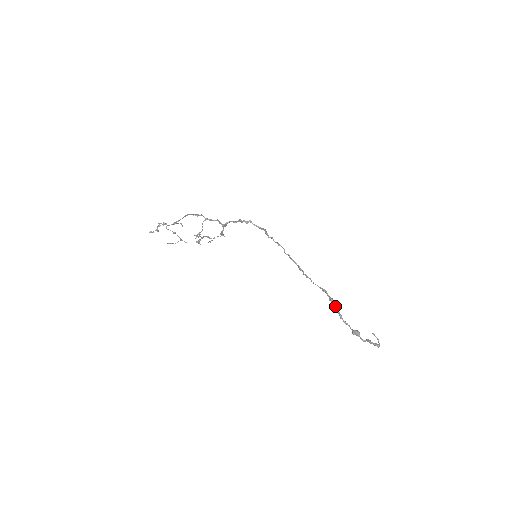
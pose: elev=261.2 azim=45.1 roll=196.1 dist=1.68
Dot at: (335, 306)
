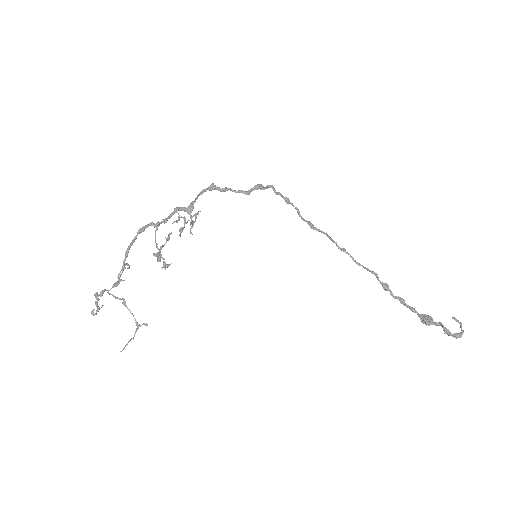
Dot at: (392, 295)
